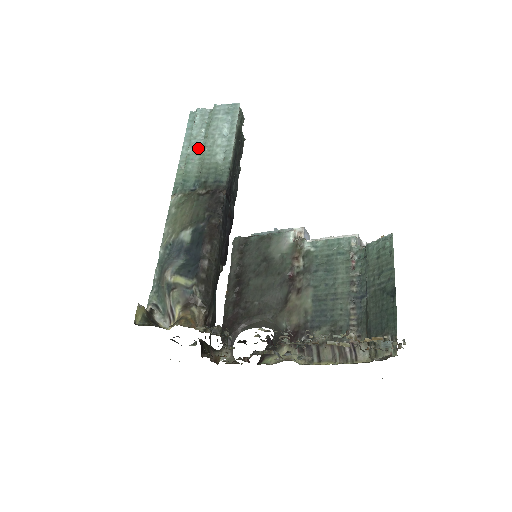
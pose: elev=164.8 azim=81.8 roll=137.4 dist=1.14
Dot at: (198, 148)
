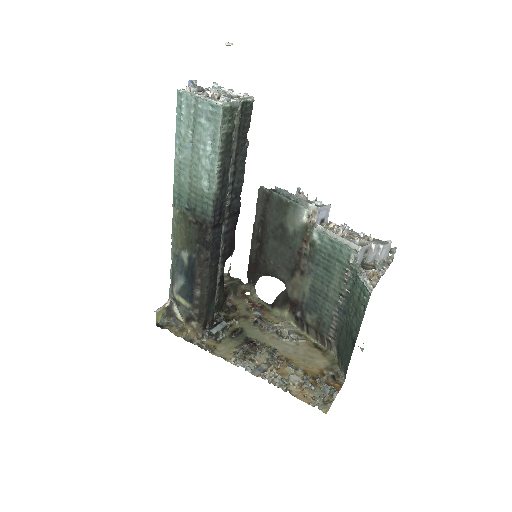
Dot at: (187, 156)
